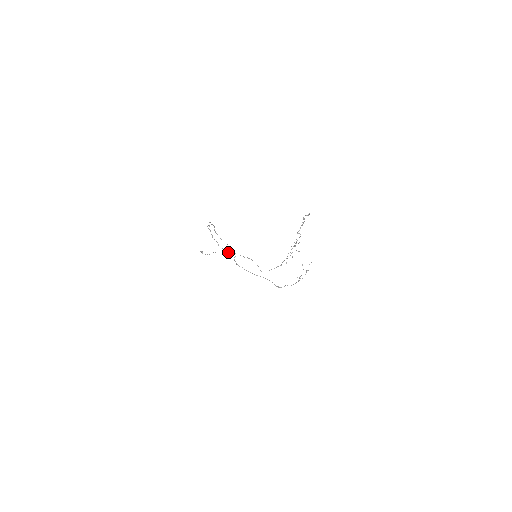
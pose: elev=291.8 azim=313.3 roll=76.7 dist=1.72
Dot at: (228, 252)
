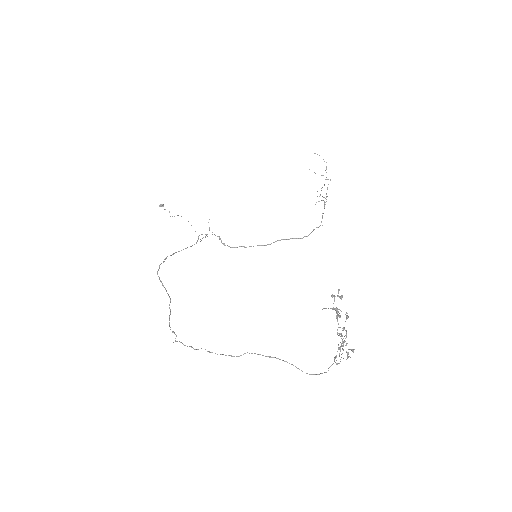
Dot at: occluded
